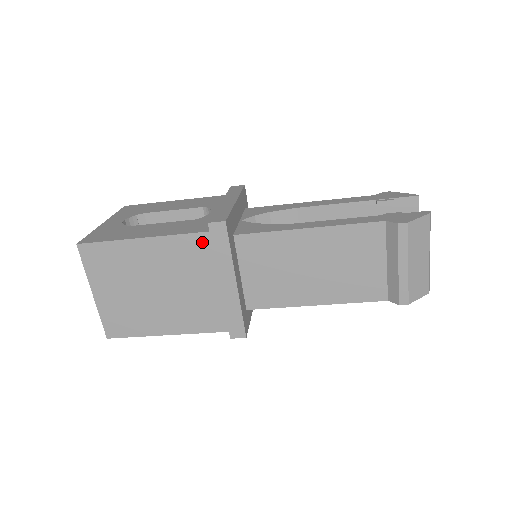
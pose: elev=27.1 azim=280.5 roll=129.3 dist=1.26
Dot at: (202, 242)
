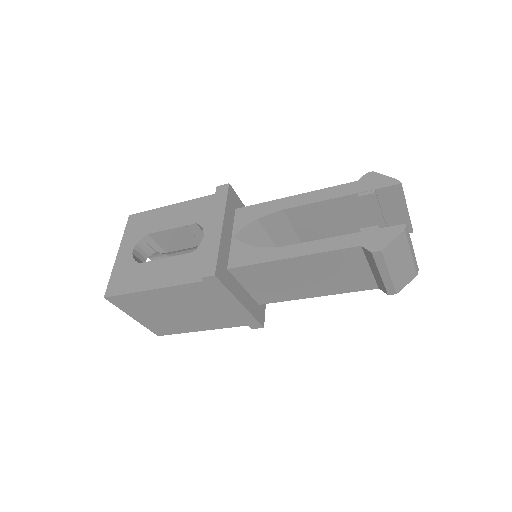
Dot at: (202, 287)
